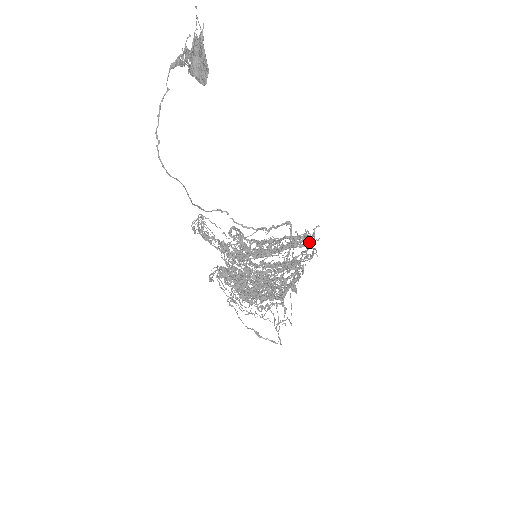
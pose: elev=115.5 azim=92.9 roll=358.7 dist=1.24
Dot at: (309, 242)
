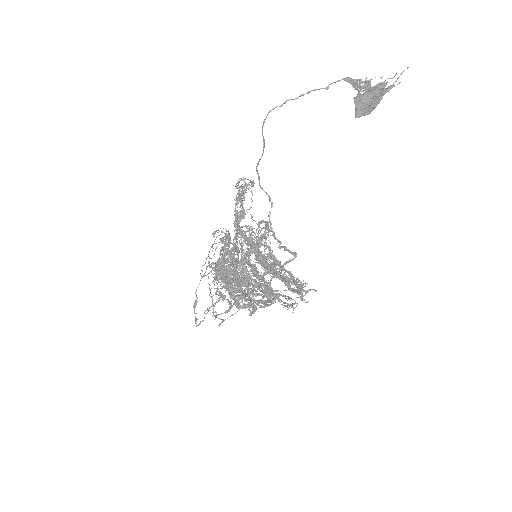
Dot at: (296, 290)
